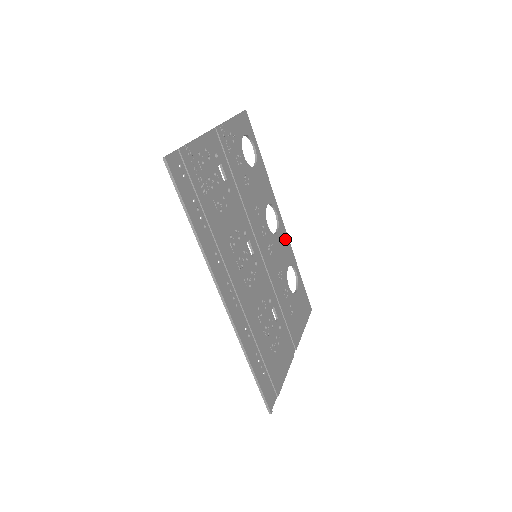
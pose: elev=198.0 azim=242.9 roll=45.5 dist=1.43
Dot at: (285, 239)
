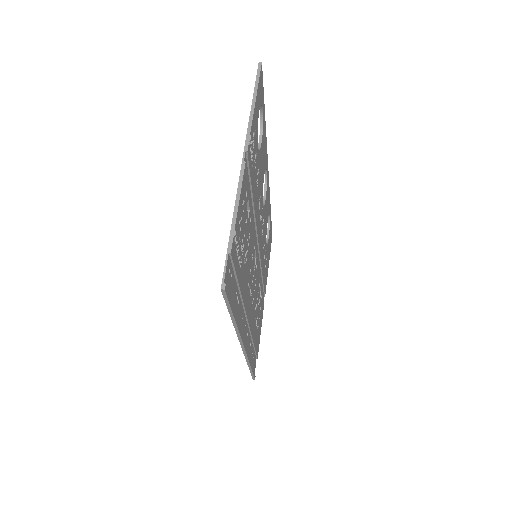
Dot at: (268, 193)
